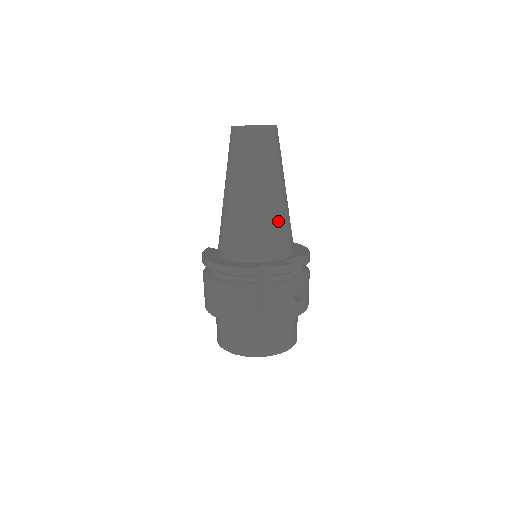
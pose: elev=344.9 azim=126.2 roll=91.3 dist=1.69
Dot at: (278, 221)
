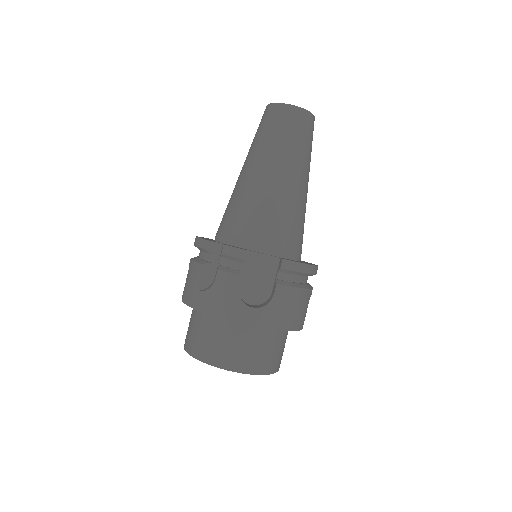
Dot at: (262, 206)
